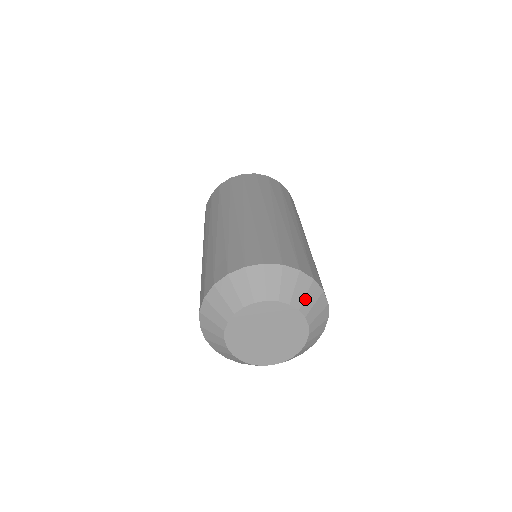
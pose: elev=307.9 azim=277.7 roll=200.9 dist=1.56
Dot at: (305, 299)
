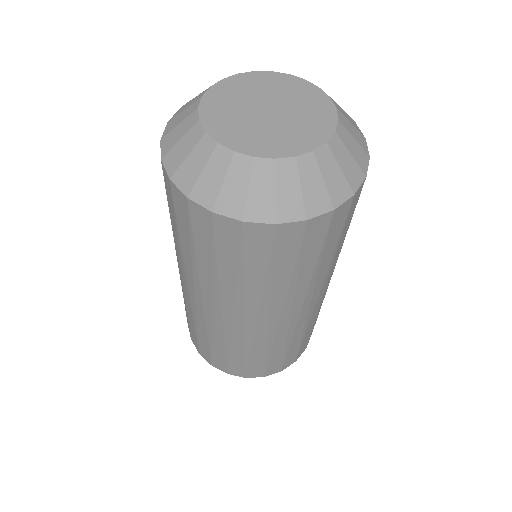
Dot at: occluded
